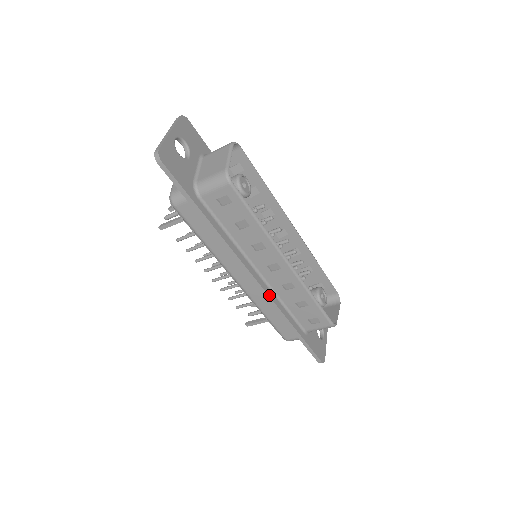
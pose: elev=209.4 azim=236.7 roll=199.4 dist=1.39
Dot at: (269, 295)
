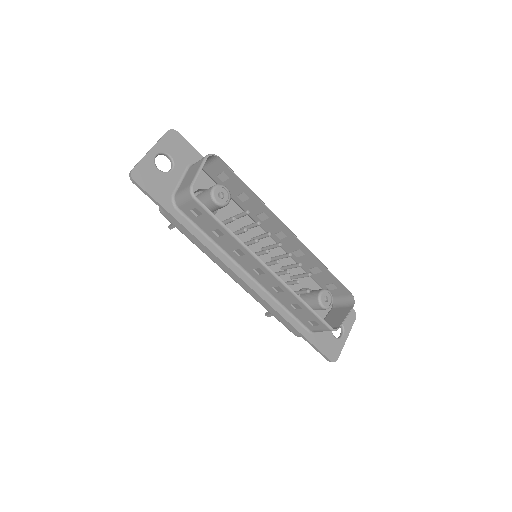
Dot at: (261, 296)
